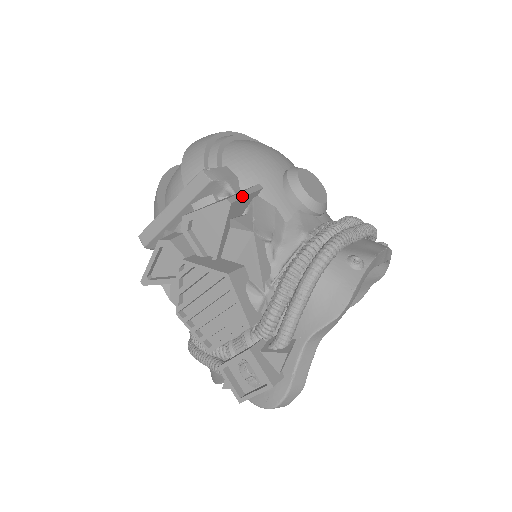
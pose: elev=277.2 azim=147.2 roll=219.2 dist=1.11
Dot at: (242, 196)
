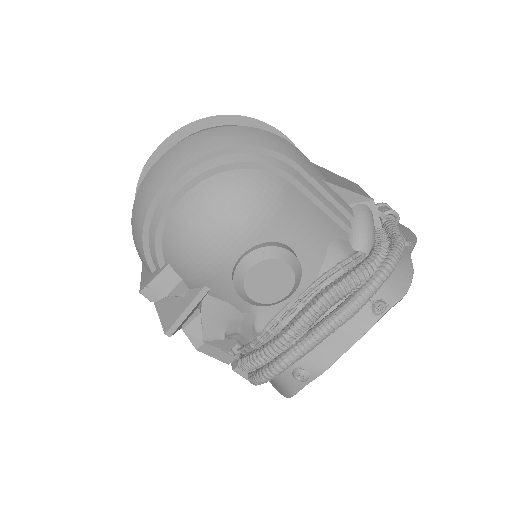
Dot at: (182, 320)
